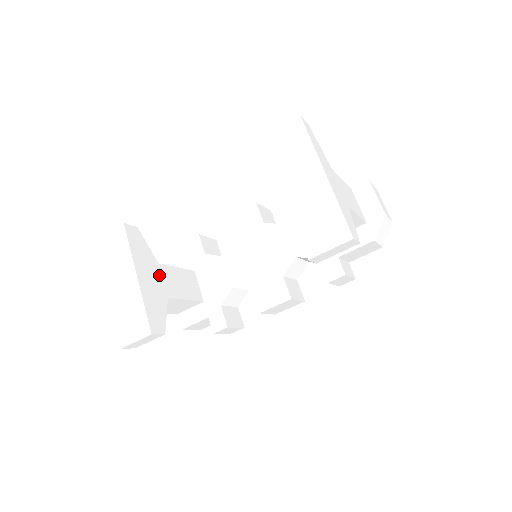
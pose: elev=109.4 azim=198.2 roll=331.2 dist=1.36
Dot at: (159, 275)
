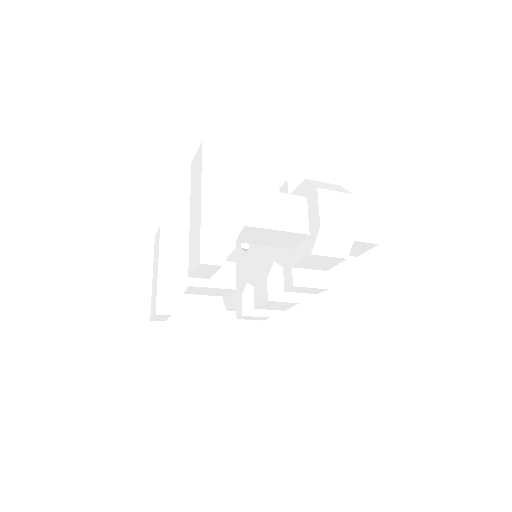
Dot at: (185, 267)
